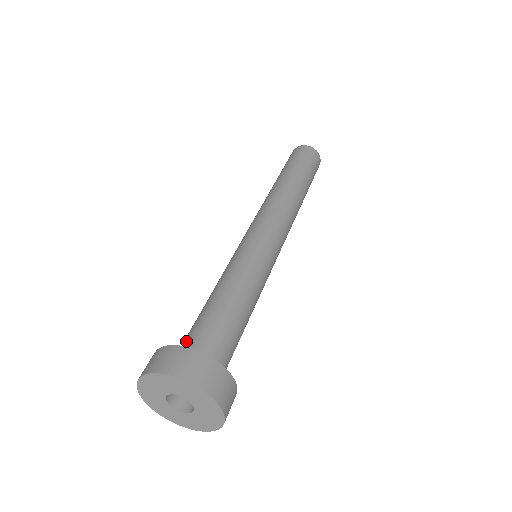
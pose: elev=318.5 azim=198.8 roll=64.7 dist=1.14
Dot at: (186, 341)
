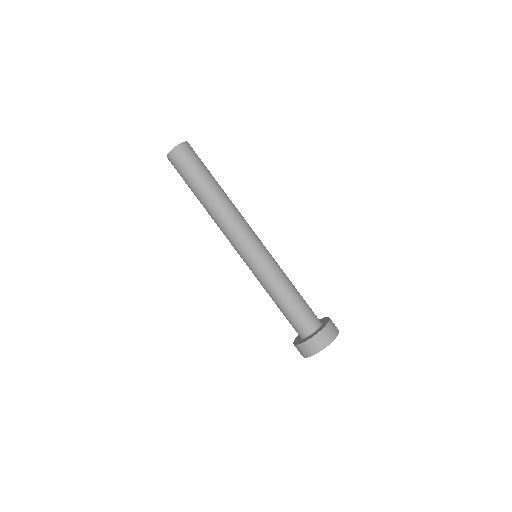
Dot at: (297, 330)
